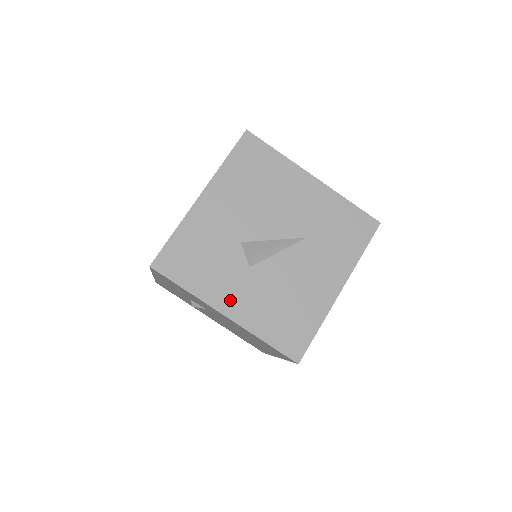
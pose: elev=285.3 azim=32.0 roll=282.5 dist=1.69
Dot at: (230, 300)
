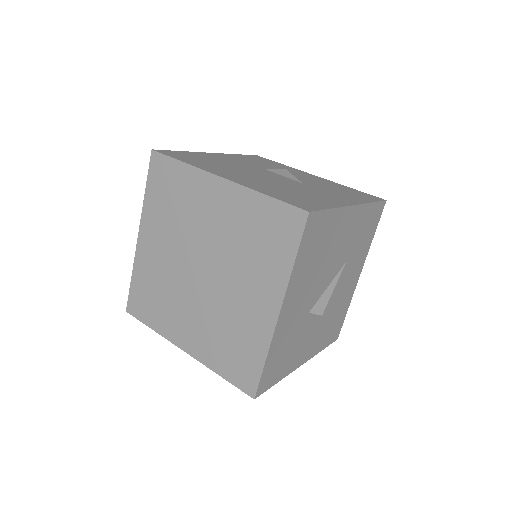
Dot at: (304, 353)
